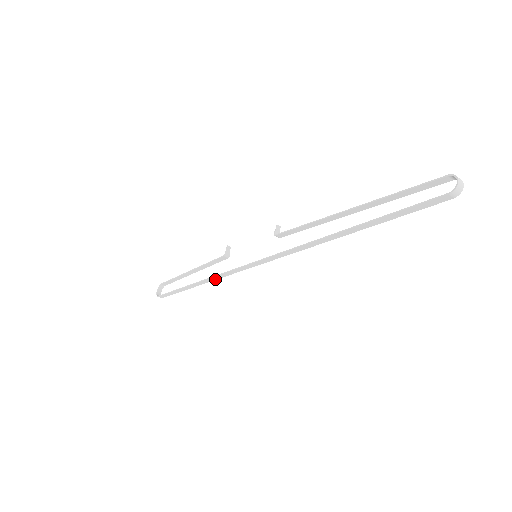
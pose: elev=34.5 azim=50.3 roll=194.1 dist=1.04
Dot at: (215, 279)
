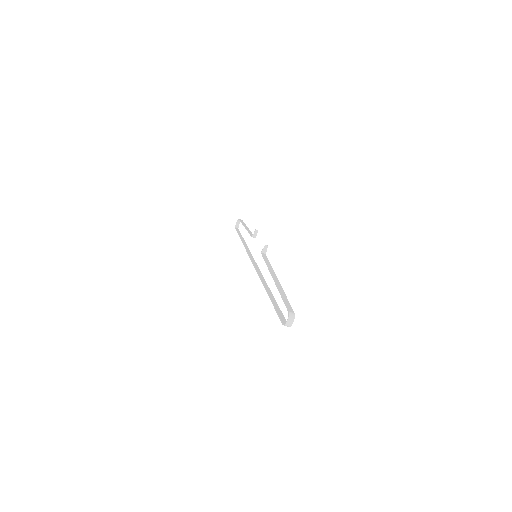
Dot at: (247, 248)
